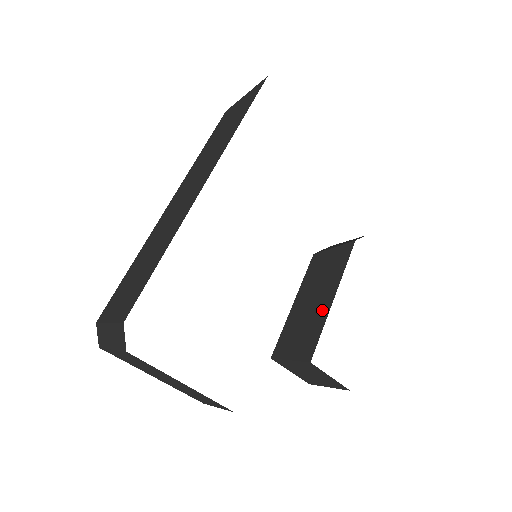
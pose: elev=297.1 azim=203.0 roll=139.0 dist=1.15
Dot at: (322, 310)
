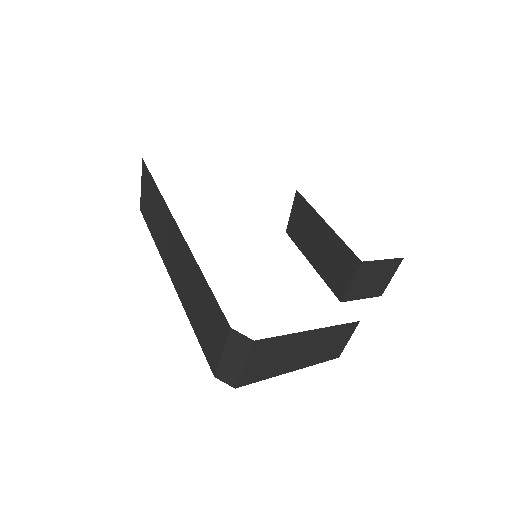
Dot at: (329, 237)
